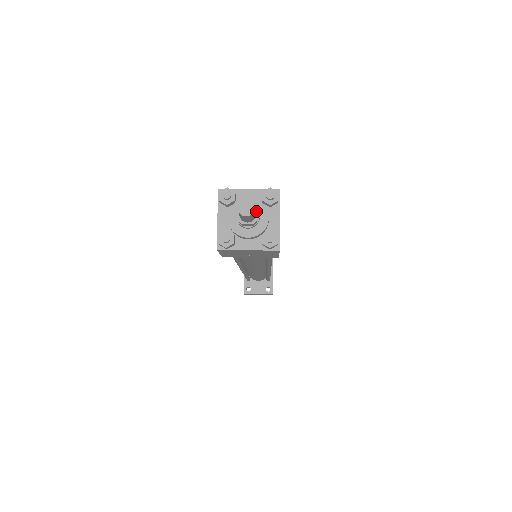
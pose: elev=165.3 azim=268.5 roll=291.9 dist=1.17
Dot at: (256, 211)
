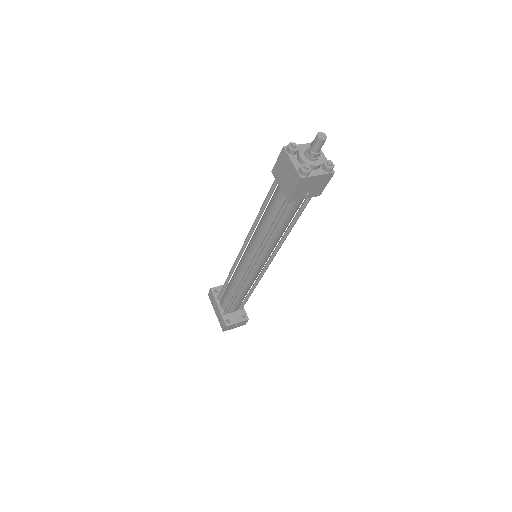
Dot at: occluded
